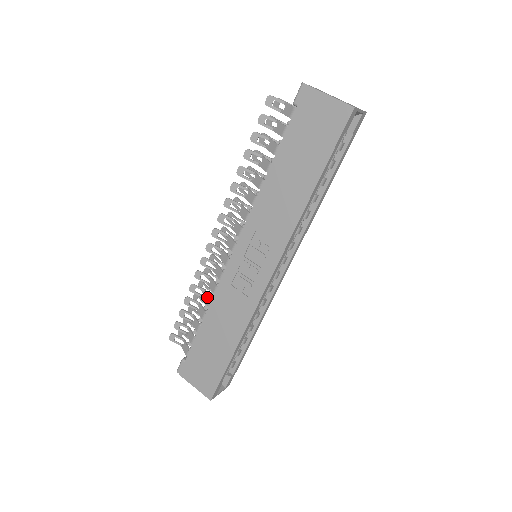
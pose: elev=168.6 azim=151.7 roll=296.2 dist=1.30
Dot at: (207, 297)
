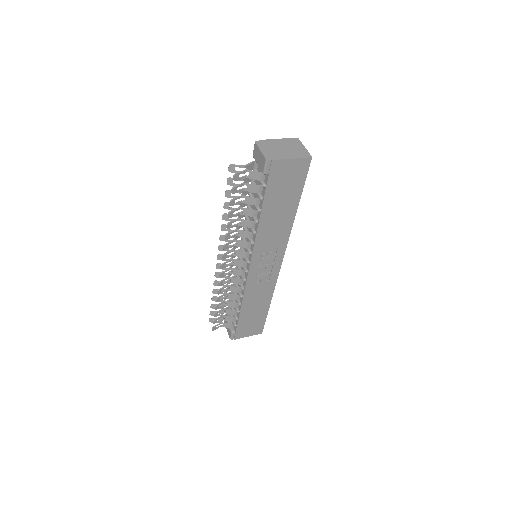
Dot at: (233, 297)
